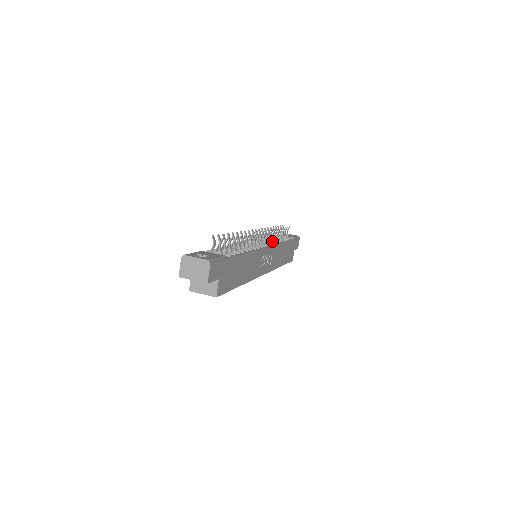
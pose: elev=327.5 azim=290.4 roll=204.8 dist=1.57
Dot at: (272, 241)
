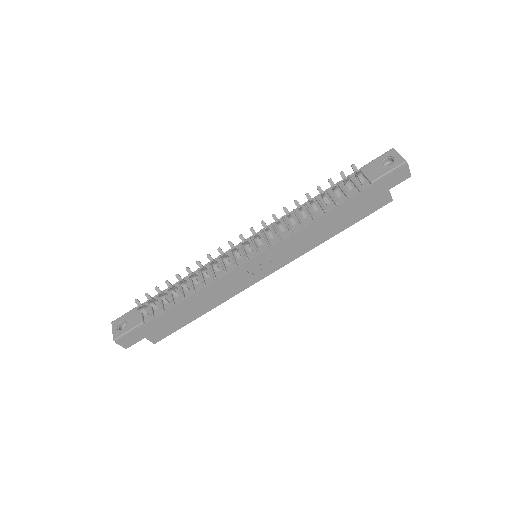
Dot at: (287, 228)
